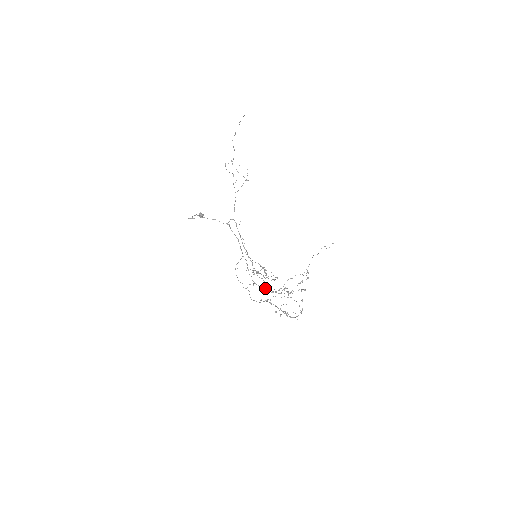
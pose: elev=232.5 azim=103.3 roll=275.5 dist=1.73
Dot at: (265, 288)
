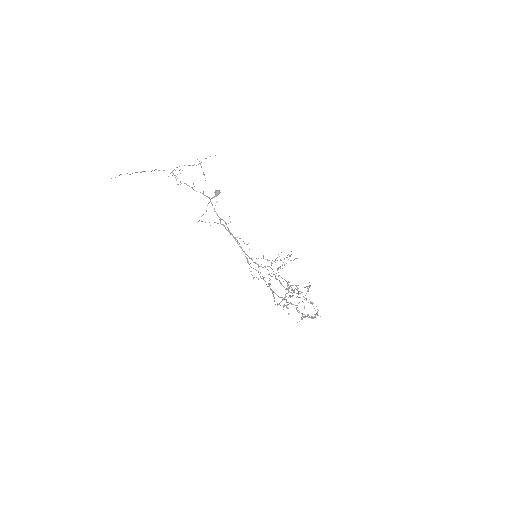
Dot at: occluded
